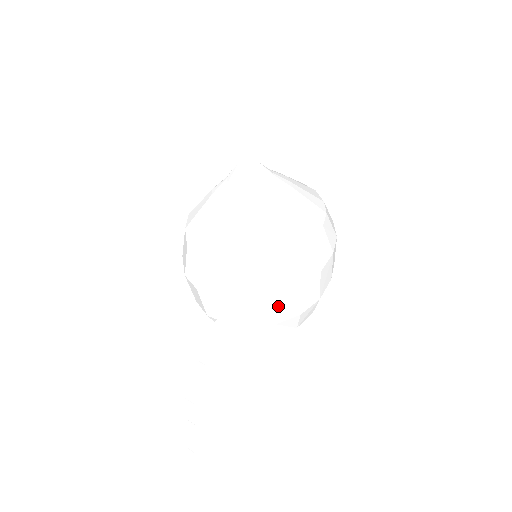
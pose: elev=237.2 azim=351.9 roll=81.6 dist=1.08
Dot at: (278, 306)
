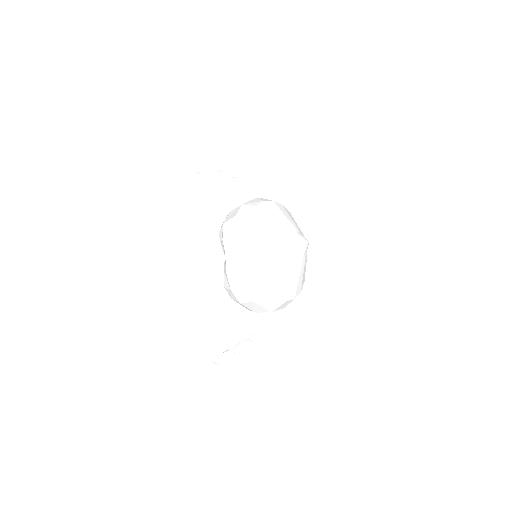
Dot at: occluded
